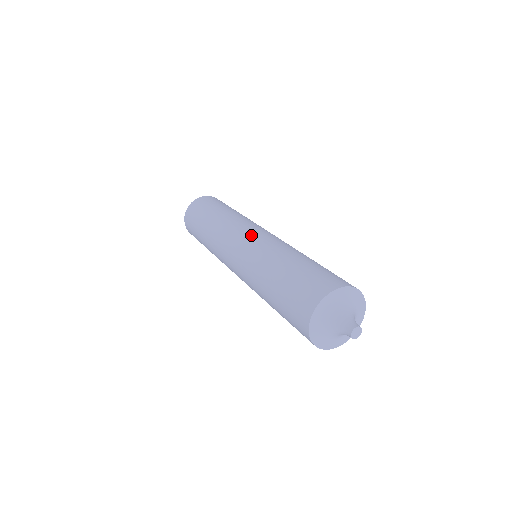
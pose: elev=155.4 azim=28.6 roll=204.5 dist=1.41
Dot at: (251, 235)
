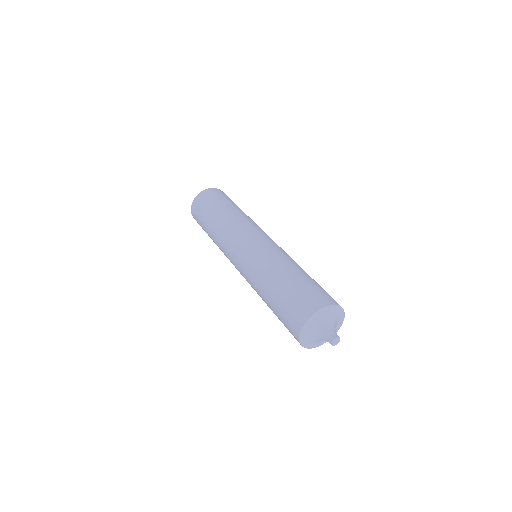
Dot at: (271, 239)
